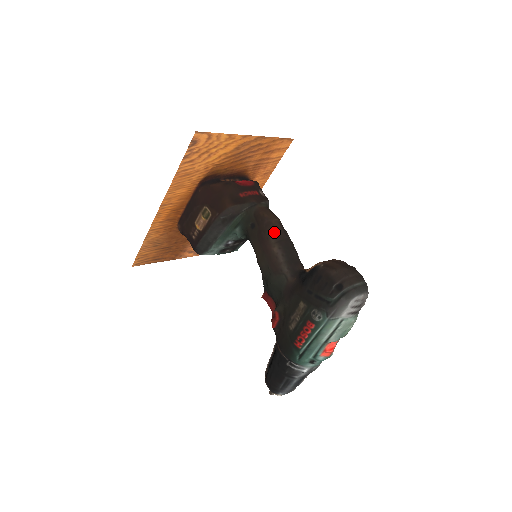
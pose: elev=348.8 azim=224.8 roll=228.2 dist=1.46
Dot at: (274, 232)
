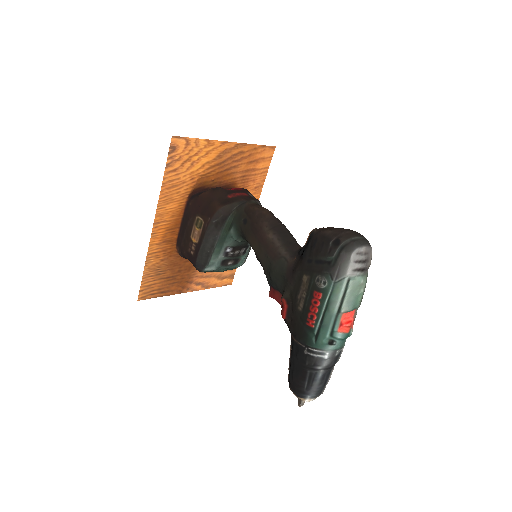
Dot at: (266, 221)
